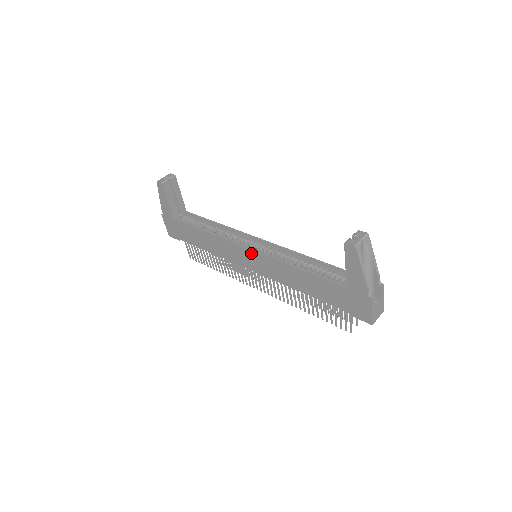
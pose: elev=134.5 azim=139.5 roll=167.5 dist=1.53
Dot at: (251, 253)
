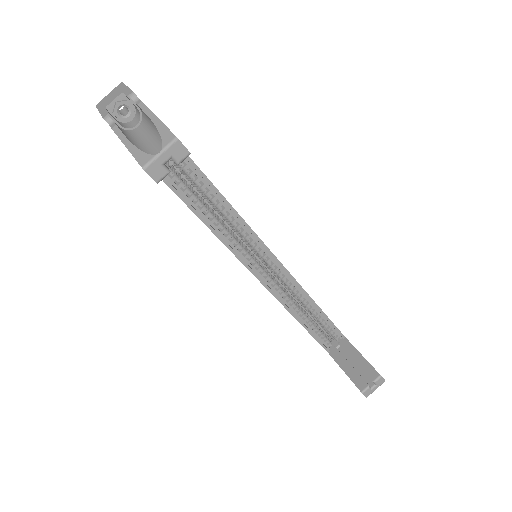
Dot at: occluded
